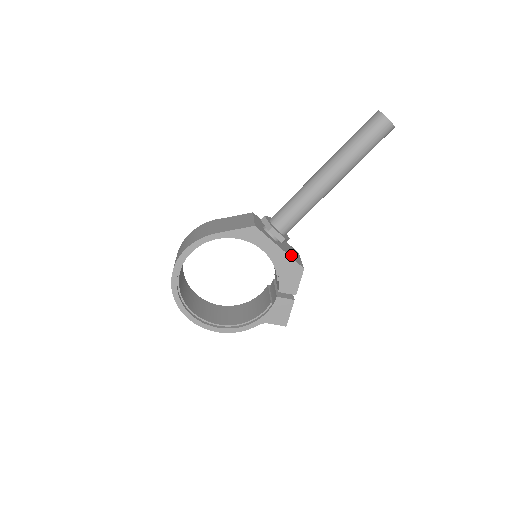
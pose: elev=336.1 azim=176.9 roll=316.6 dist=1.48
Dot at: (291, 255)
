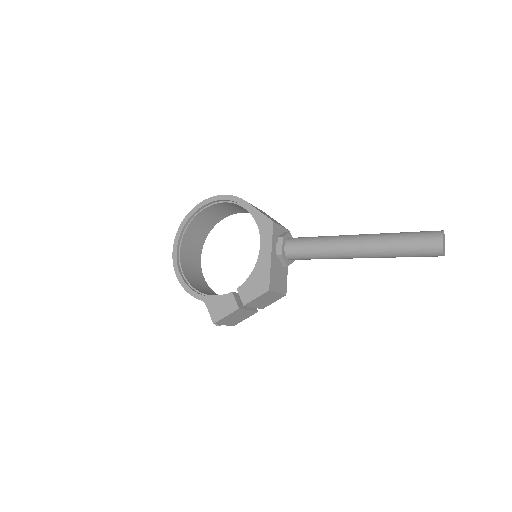
Dot at: (274, 273)
